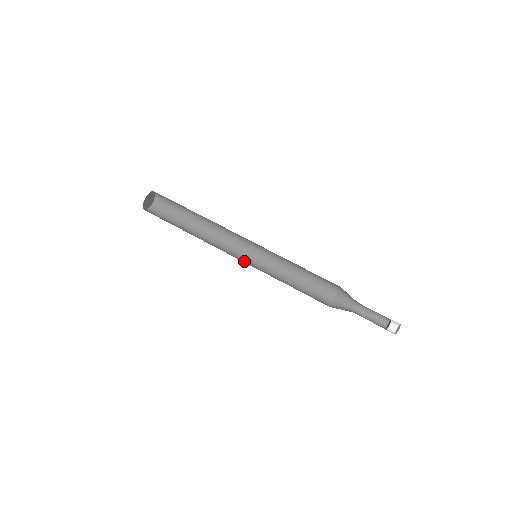
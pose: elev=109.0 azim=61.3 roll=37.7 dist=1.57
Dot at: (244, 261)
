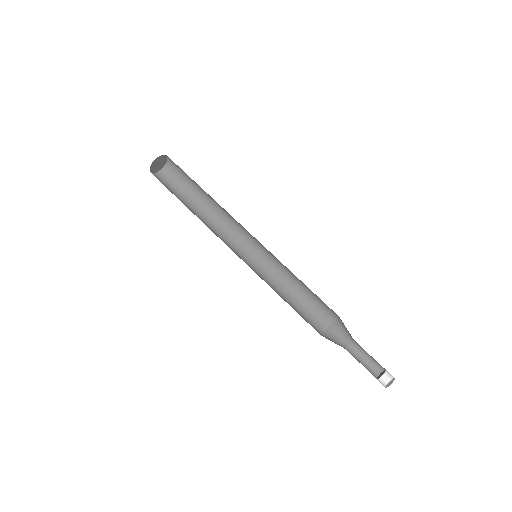
Dot at: (241, 258)
